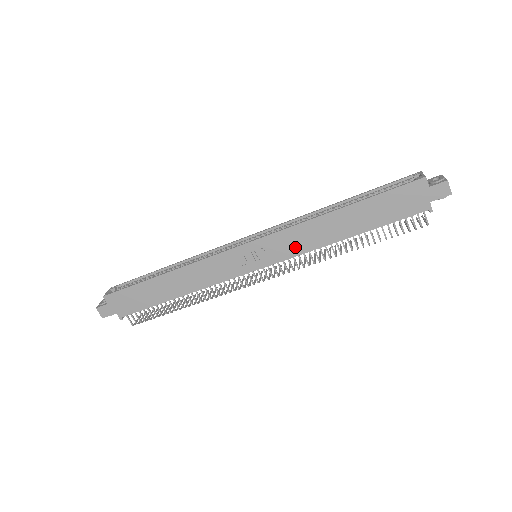
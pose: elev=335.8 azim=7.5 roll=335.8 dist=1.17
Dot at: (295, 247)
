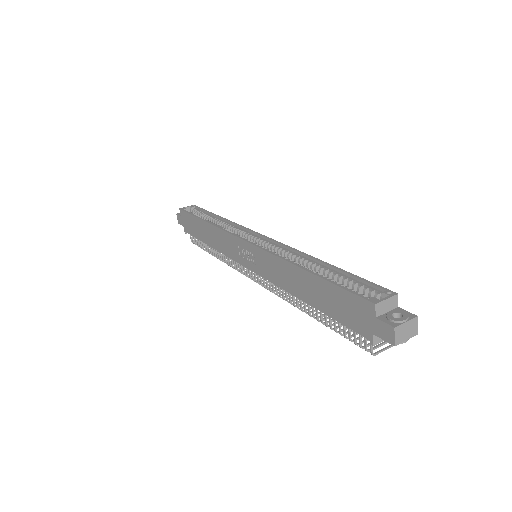
Dot at: (270, 273)
